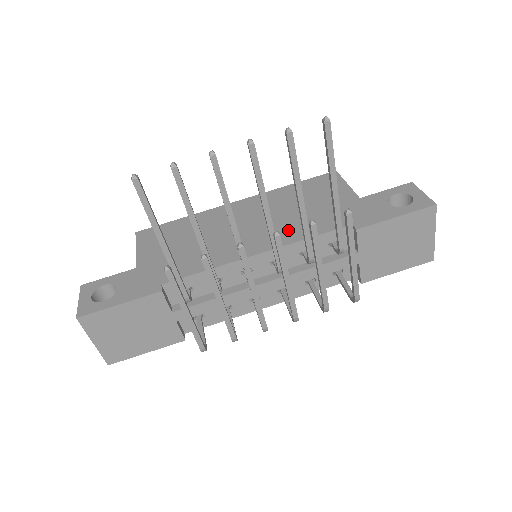
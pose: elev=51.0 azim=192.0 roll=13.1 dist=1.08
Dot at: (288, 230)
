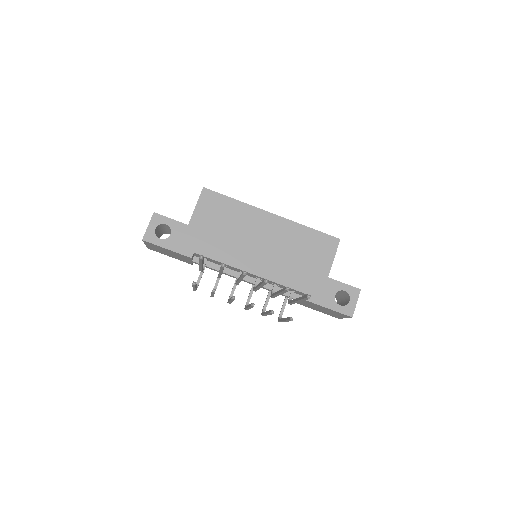
Dot at: (277, 269)
